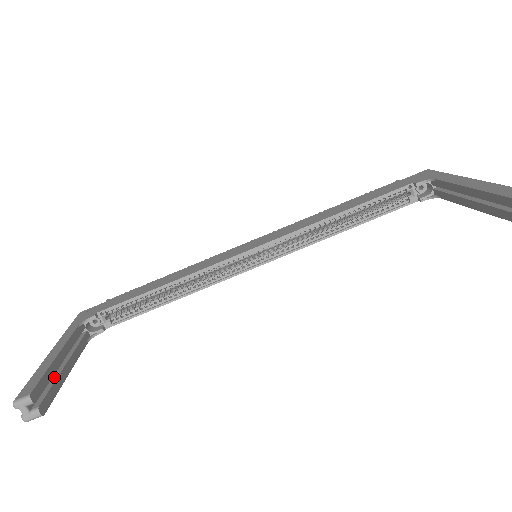
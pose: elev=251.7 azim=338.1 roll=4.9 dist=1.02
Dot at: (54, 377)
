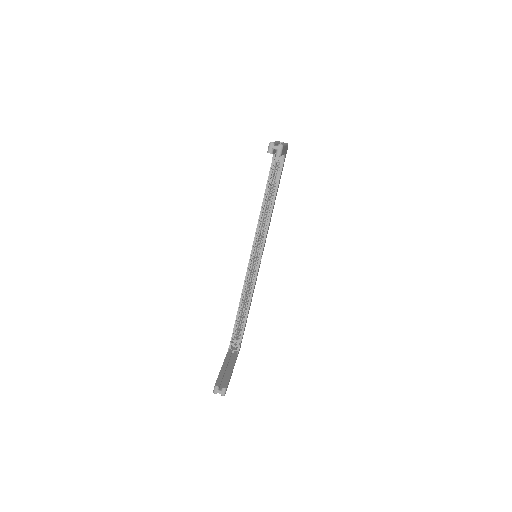
Dot at: (226, 375)
